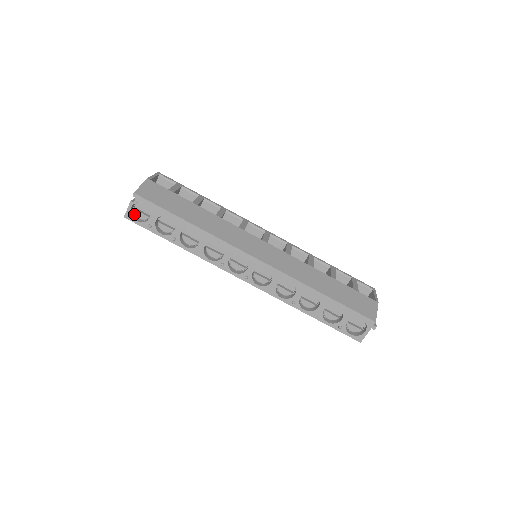
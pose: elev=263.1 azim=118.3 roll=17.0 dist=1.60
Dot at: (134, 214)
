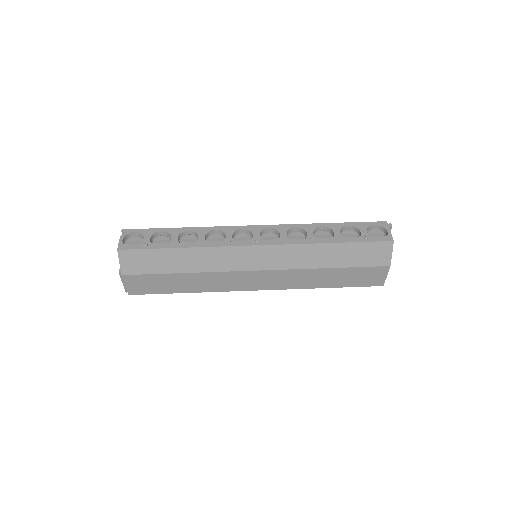
Dot at: occluded
